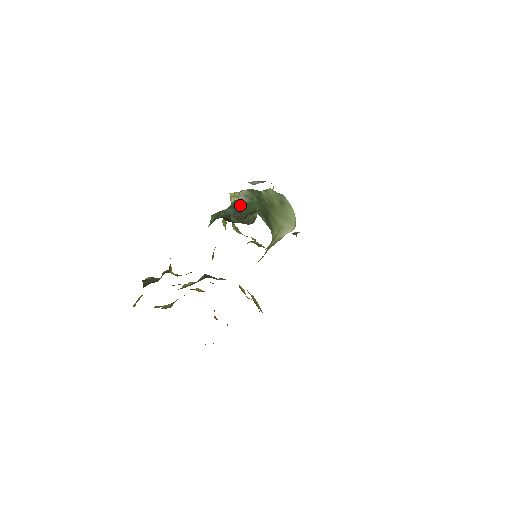
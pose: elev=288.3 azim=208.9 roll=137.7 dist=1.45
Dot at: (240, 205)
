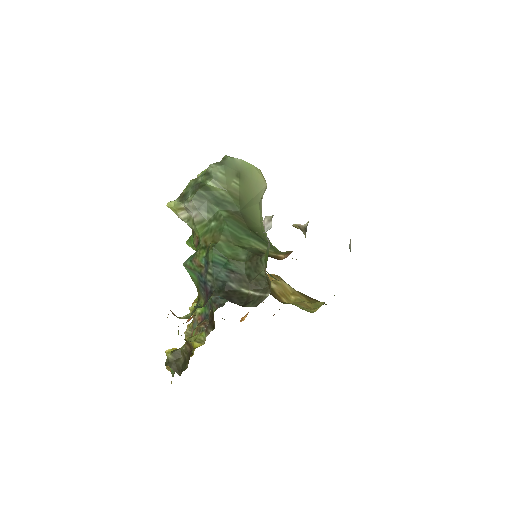
Dot at: (223, 257)
